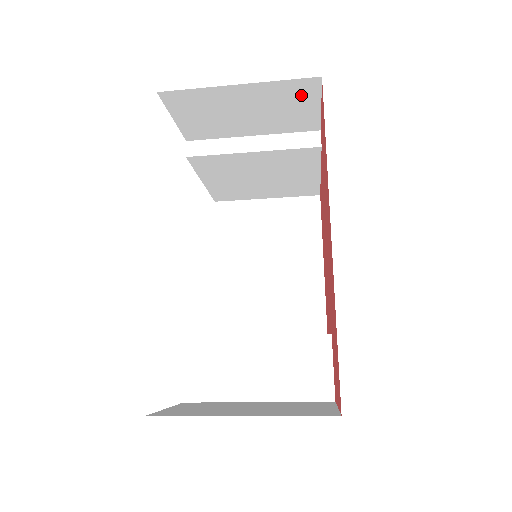
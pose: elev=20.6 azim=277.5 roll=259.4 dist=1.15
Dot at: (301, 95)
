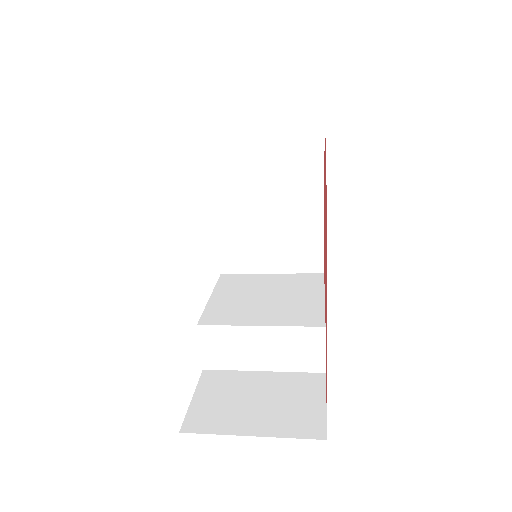
Dot at: occluded
